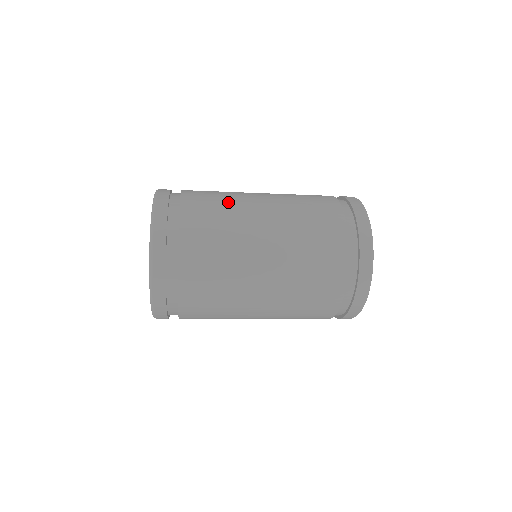
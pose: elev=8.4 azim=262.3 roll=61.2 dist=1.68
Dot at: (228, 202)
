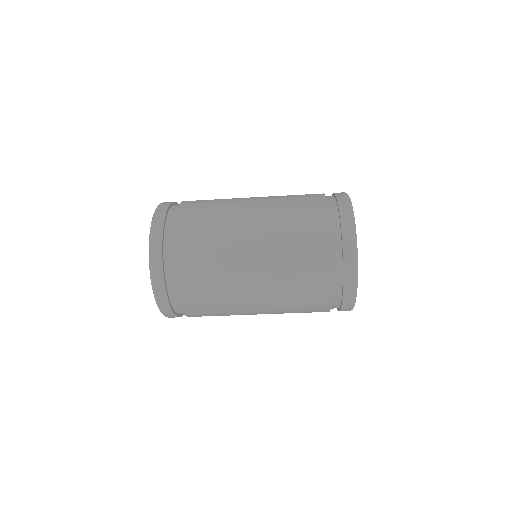
Dot at: (222, 200)
